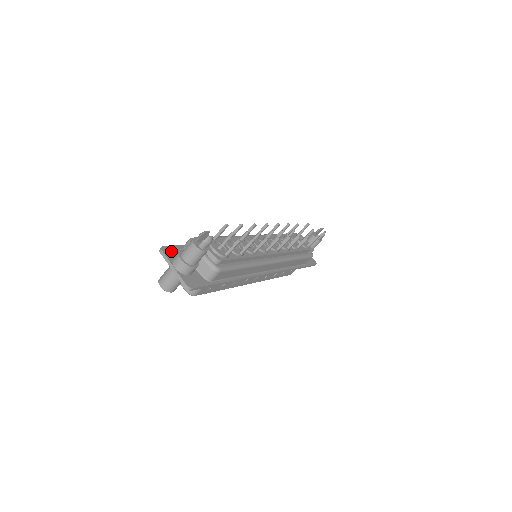
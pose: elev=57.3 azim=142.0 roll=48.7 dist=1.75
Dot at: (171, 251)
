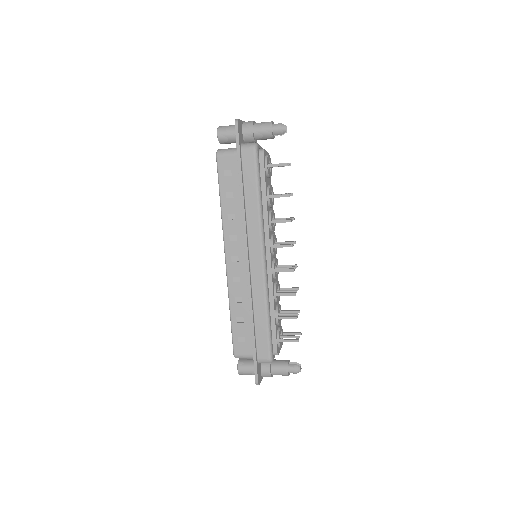
Dot at: (259, 375)
